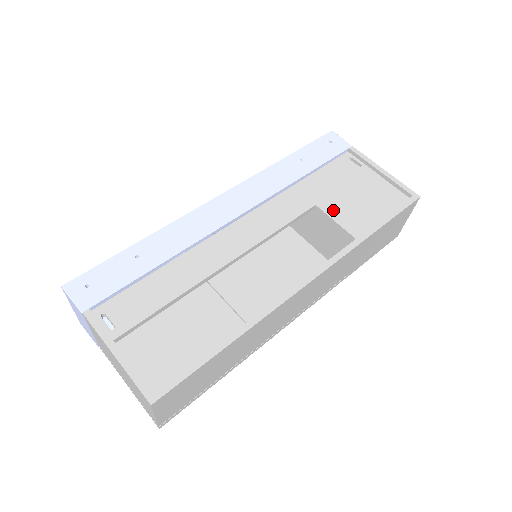
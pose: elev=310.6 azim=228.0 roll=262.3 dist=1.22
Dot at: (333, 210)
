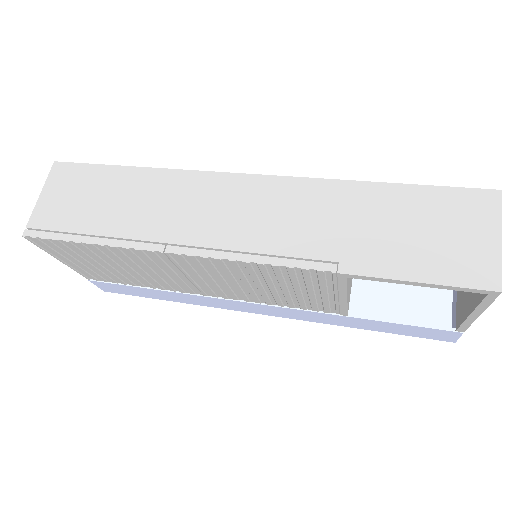
Dot at: occluded
